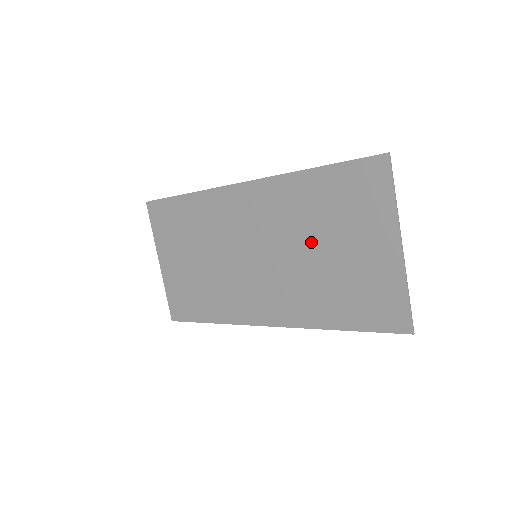
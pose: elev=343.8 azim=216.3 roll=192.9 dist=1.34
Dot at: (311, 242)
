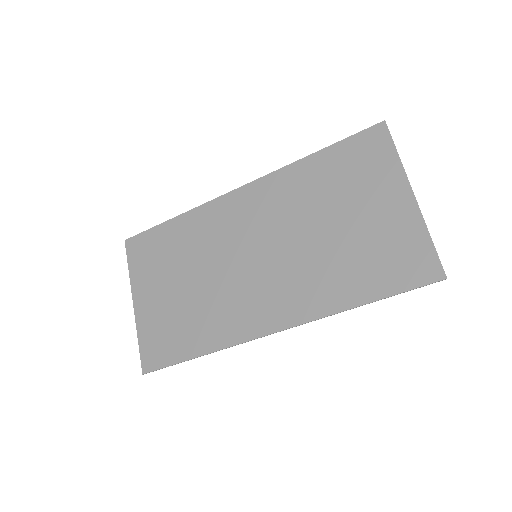
Dot at: (318, 220)
